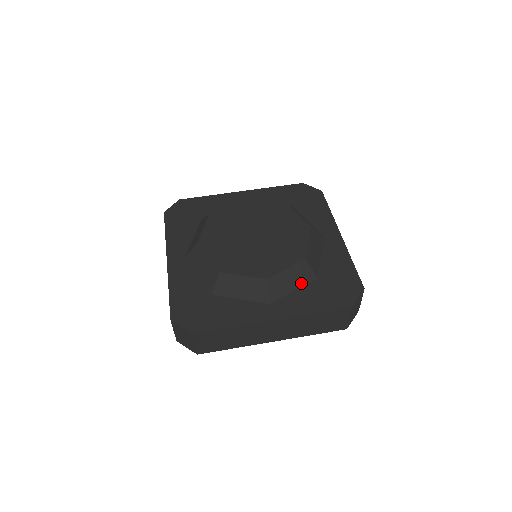
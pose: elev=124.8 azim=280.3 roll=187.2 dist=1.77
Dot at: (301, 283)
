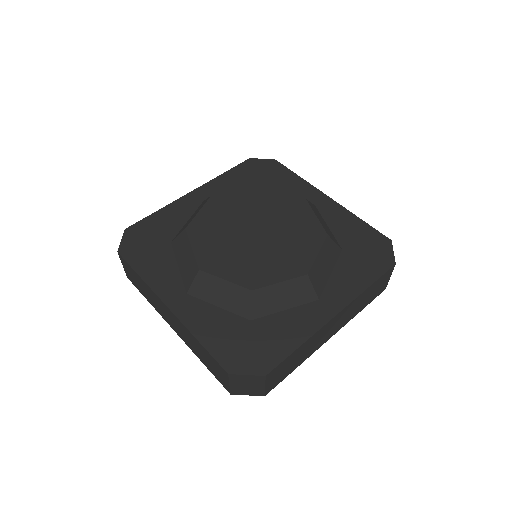
Dot at: (230, 307)
